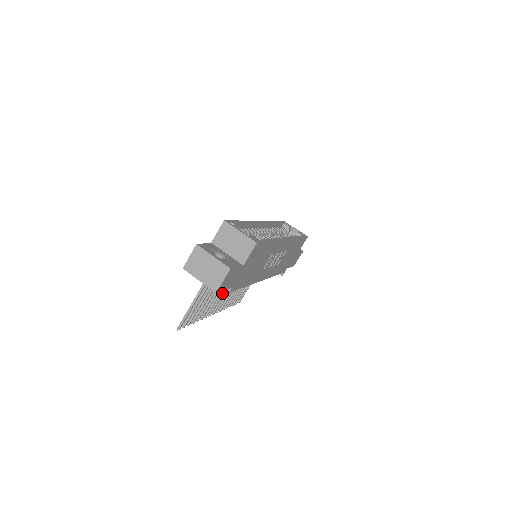
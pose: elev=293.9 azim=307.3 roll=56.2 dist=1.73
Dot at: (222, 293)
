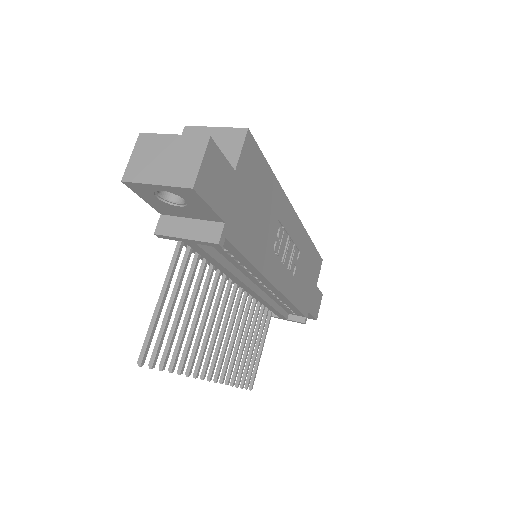
Dot at: (209, 240)
